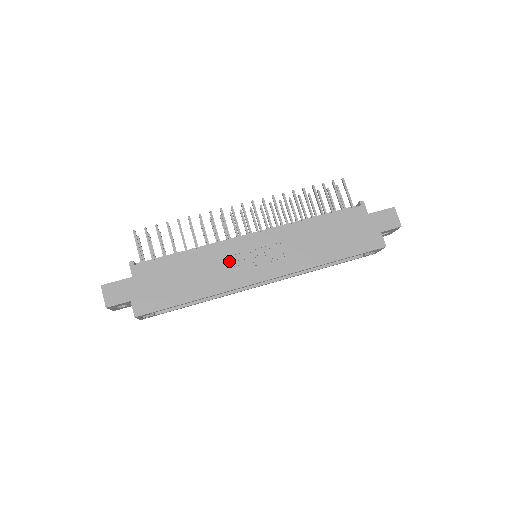
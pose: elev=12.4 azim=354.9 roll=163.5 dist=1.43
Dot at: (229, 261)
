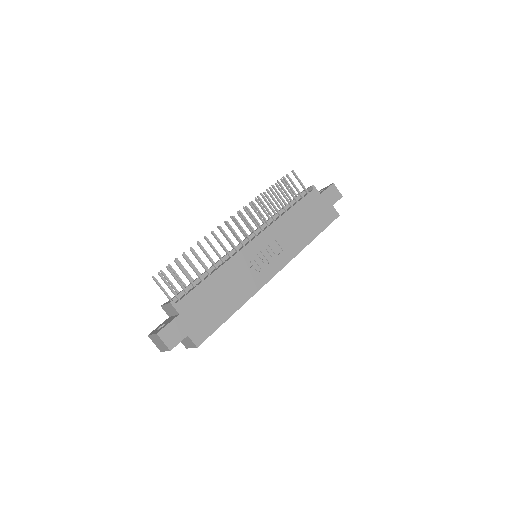
Dot at: (246, 268)
